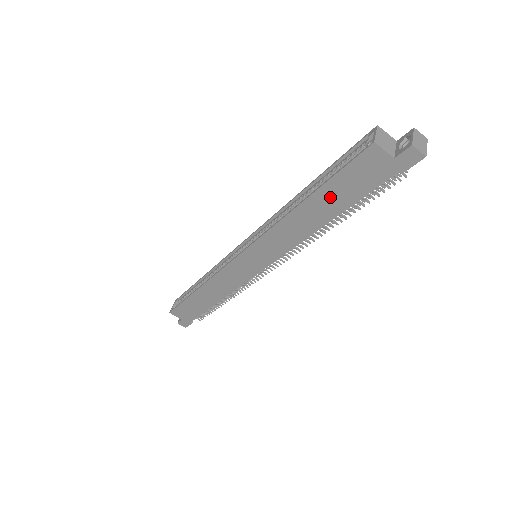
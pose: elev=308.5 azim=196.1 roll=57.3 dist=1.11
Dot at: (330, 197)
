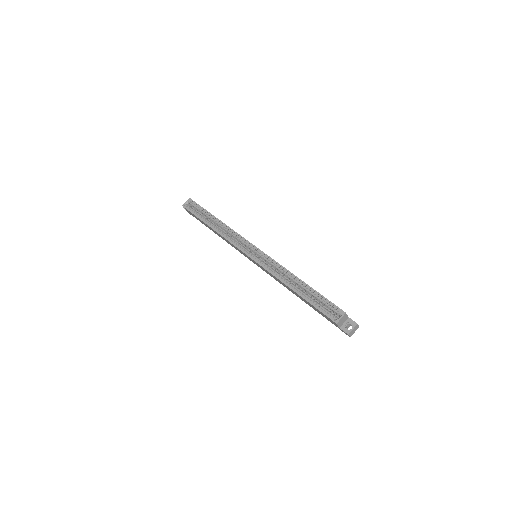
Dot at: (307, 302)
